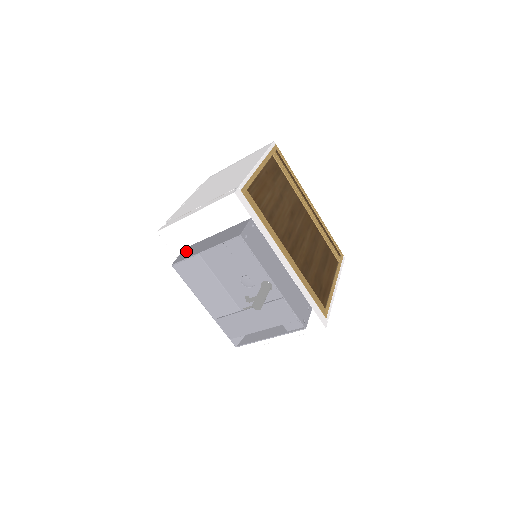
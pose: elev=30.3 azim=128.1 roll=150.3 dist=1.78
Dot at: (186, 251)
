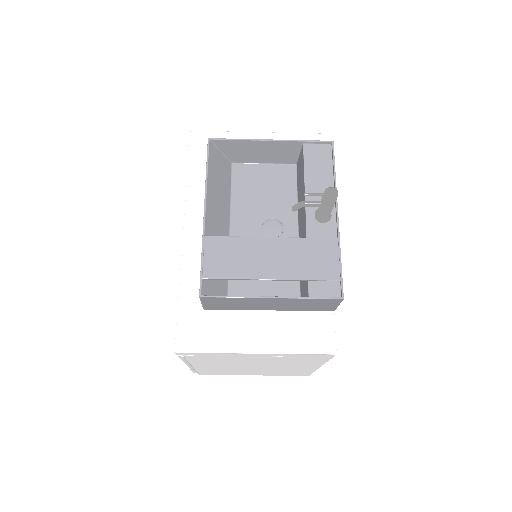
Dot at: occluded
